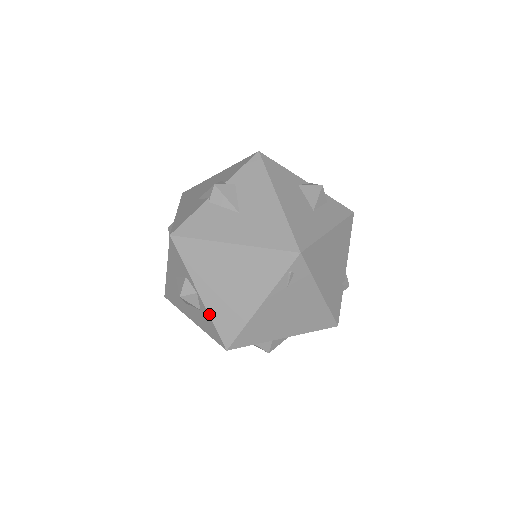
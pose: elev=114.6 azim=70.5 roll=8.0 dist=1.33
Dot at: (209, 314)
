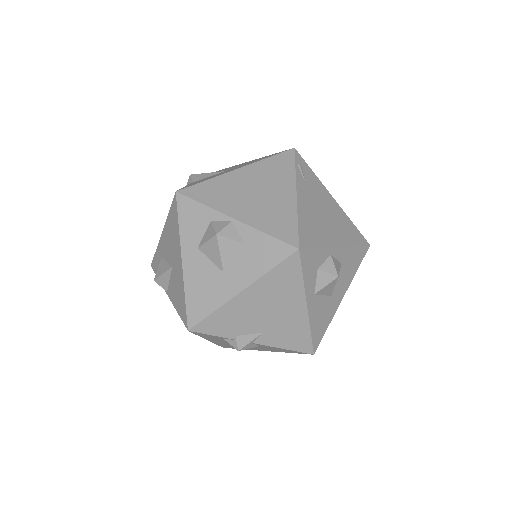
Dot at: (257, 229)
